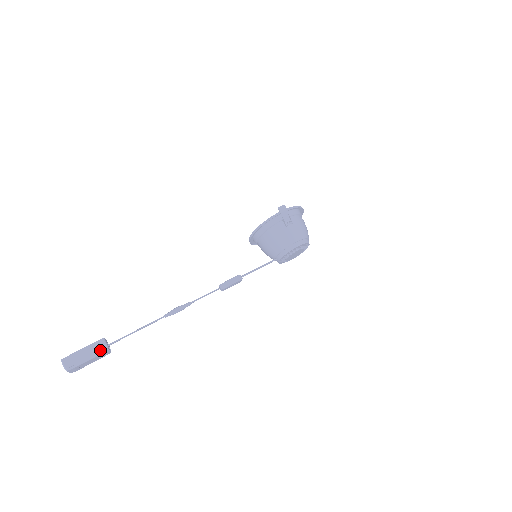
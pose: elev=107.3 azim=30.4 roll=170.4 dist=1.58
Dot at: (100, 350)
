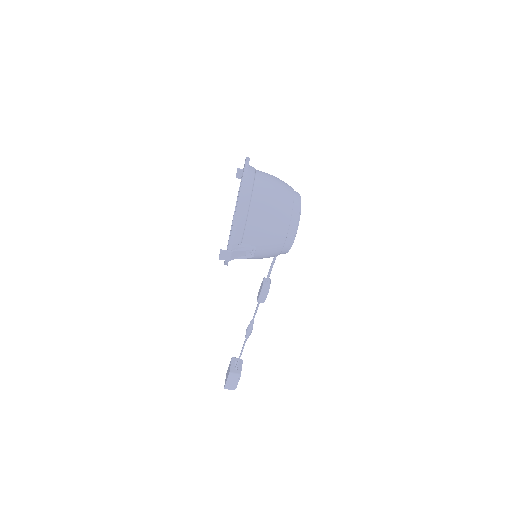
Dot at: (237, 377)
